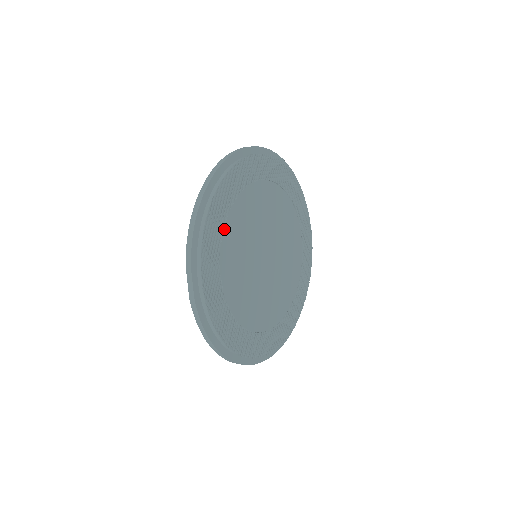
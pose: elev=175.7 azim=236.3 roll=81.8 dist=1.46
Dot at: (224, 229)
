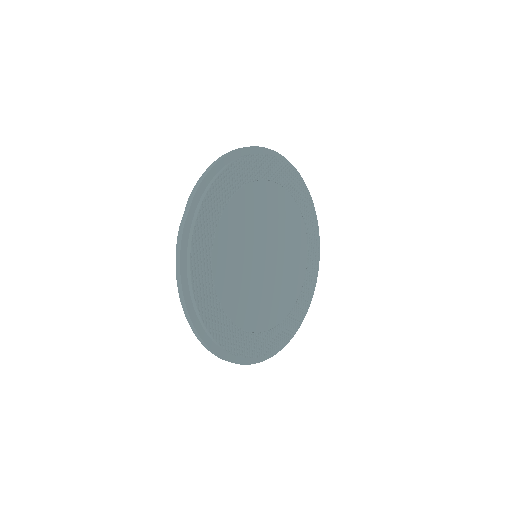
Dot at: (236, 193)
